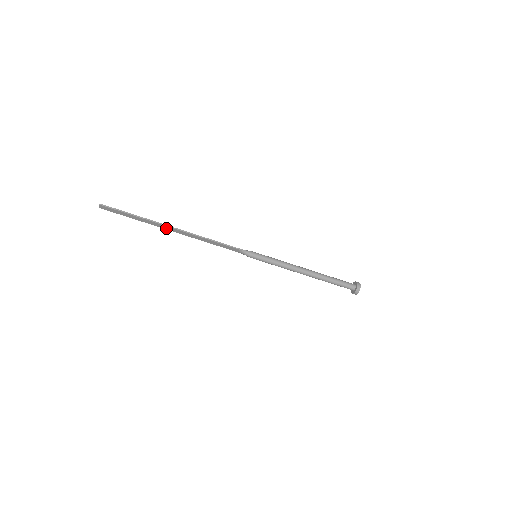
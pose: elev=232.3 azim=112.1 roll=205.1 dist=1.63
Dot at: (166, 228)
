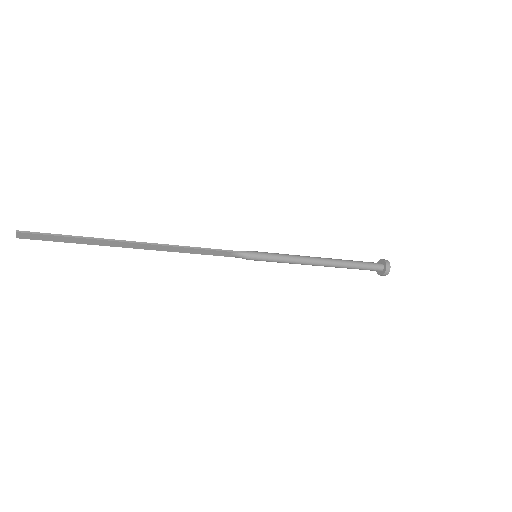
Dot at: (125, 246)
